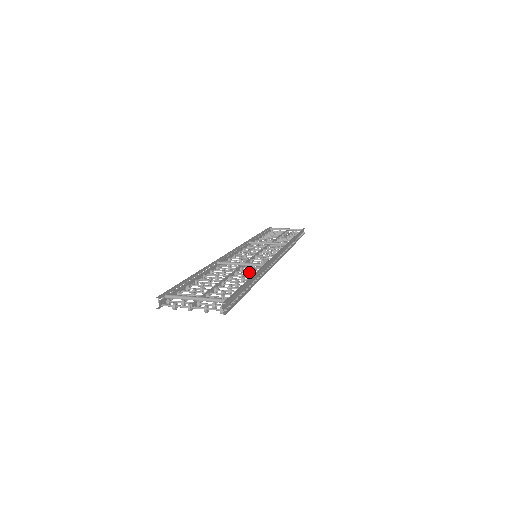
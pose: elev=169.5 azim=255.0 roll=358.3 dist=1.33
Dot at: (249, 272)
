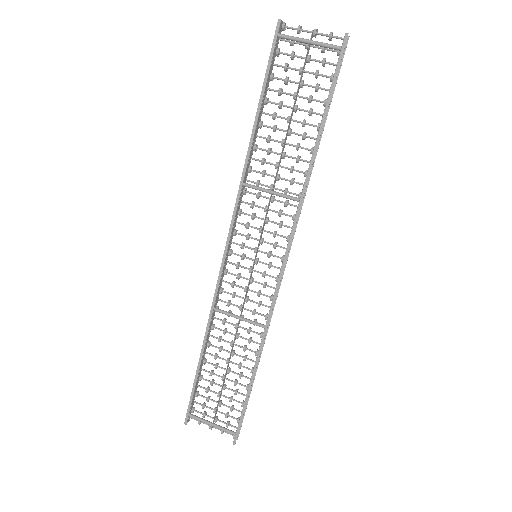
Dot at: (250, 340)
